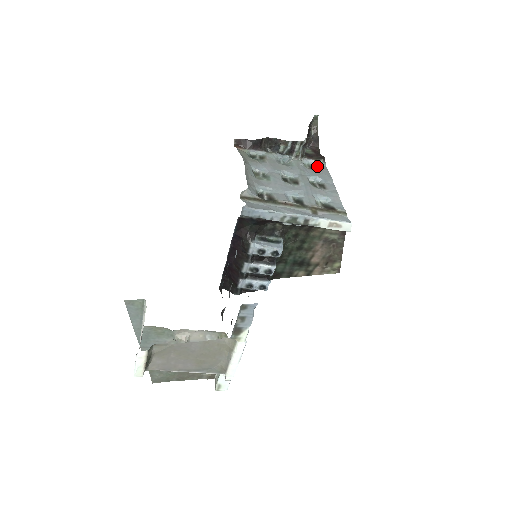
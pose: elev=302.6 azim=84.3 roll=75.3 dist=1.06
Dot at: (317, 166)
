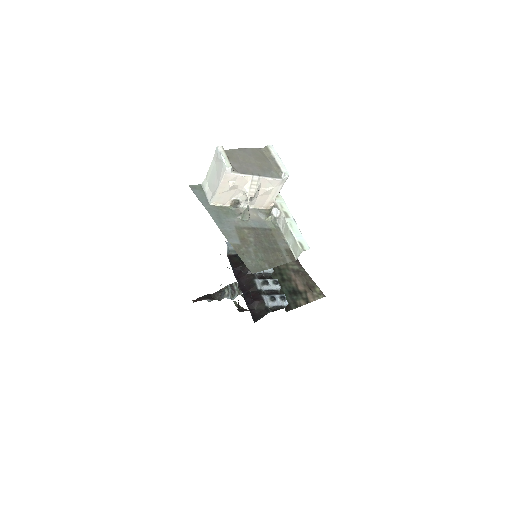
Dot at: occluded
